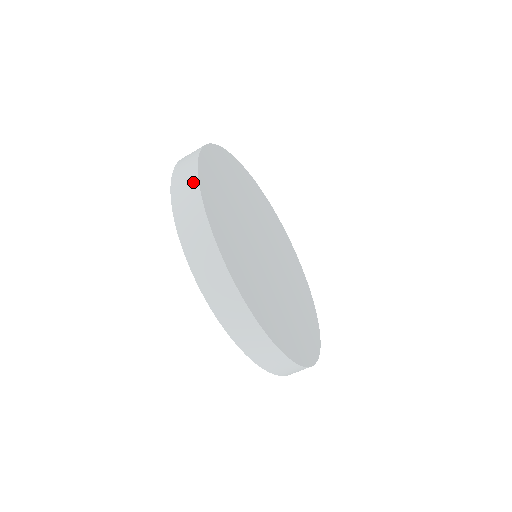
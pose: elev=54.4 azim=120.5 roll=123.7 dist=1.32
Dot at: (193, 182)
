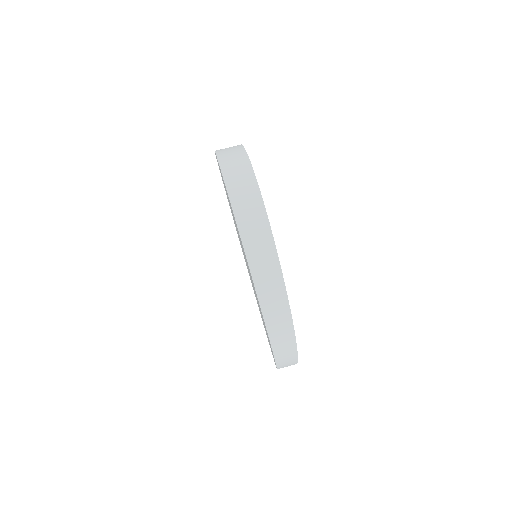
Dot at: occluded
